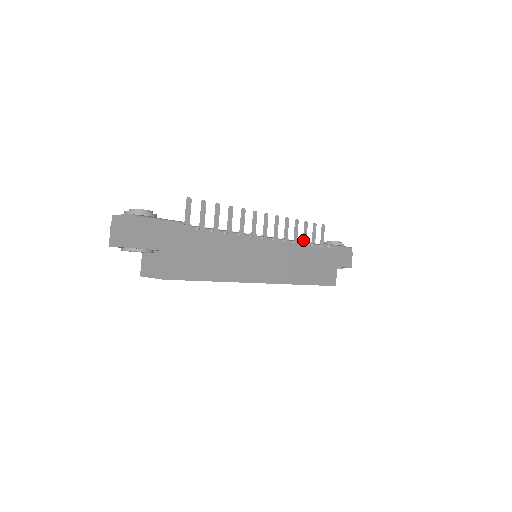
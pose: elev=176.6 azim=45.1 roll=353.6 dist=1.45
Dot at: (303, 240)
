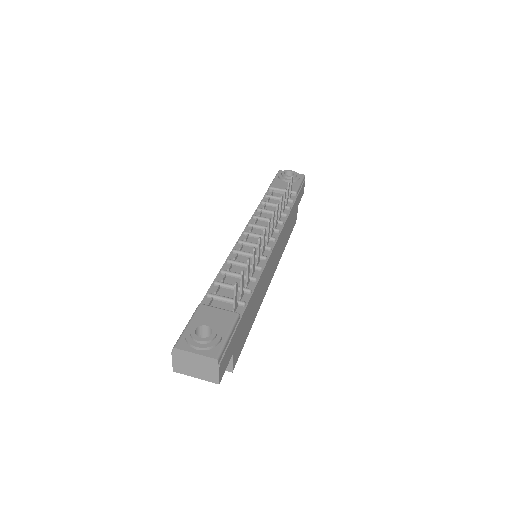
Dot at: (283, 208)
